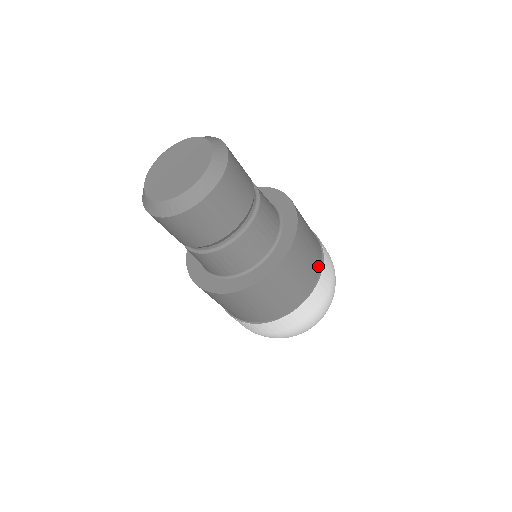
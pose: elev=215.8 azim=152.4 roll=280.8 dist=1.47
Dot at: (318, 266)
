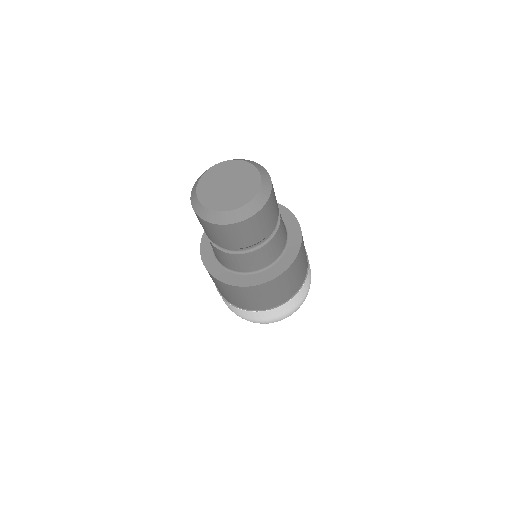
Dot at: occluded
